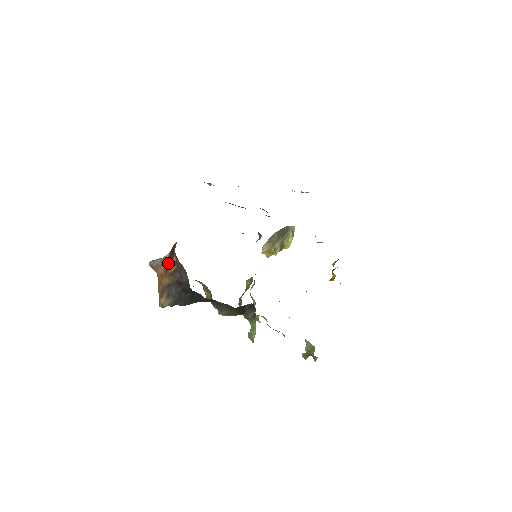
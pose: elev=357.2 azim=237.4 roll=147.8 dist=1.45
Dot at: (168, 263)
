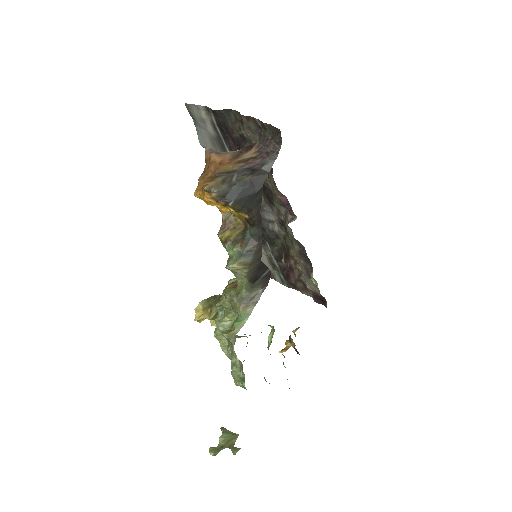
Dot at: (239, 153)
